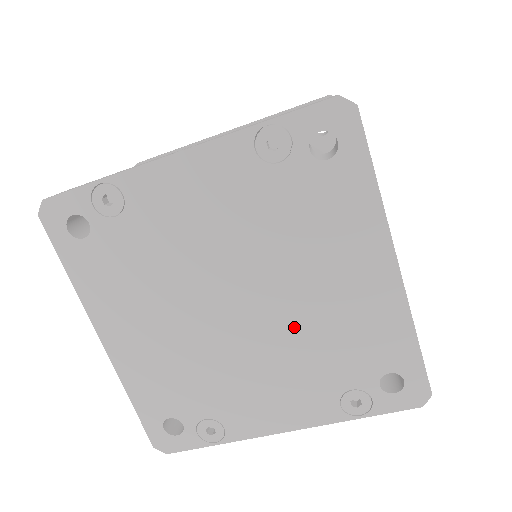
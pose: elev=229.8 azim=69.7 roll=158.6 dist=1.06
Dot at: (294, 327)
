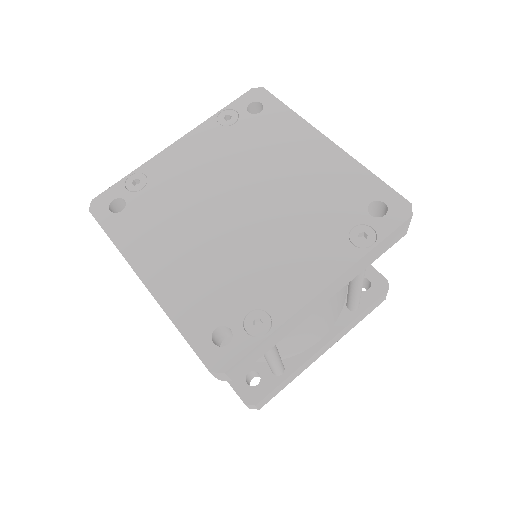
Dot at: (286, 203)
